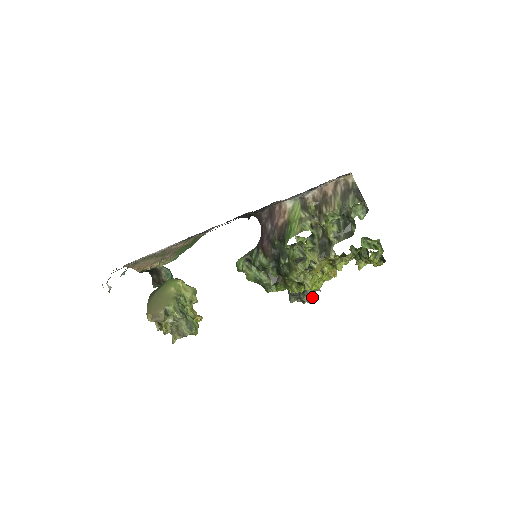
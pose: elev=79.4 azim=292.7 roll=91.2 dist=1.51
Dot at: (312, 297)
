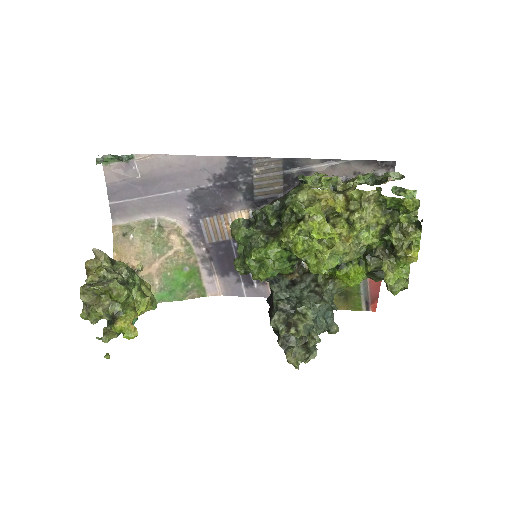
Dot at: (306, 309)
